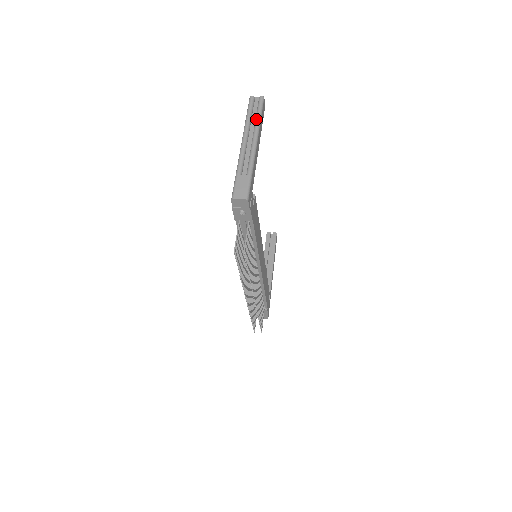
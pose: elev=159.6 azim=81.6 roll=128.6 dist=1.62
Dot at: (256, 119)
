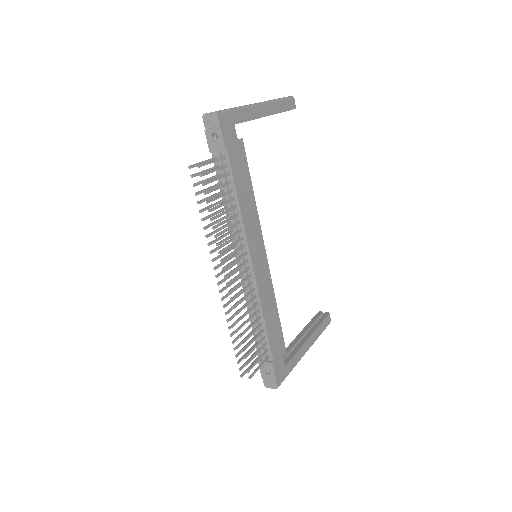
Dot at: (274, 99)
